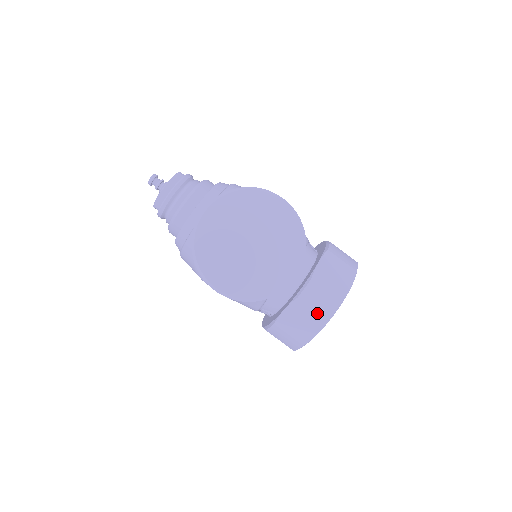
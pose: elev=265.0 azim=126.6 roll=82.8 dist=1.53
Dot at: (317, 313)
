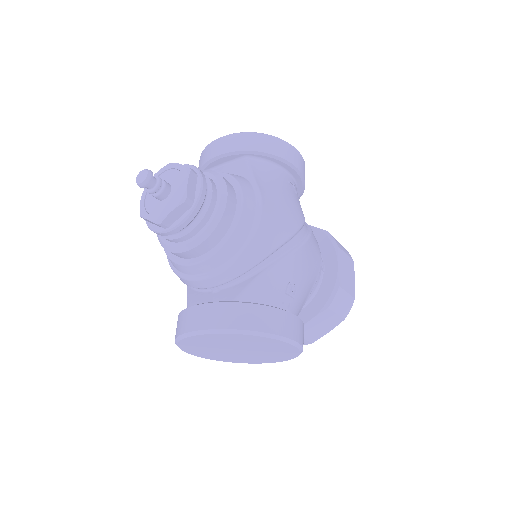
Dot at: occluded
